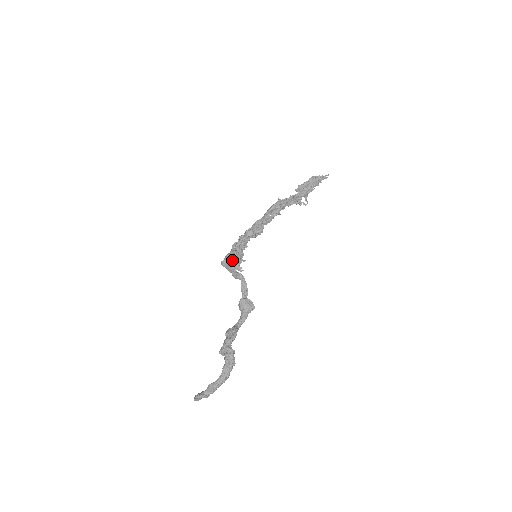
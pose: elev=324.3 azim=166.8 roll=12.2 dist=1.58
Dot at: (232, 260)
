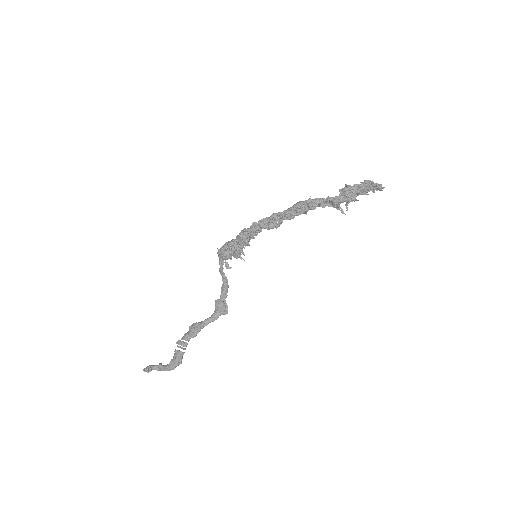
Dot at: (227, 254)
